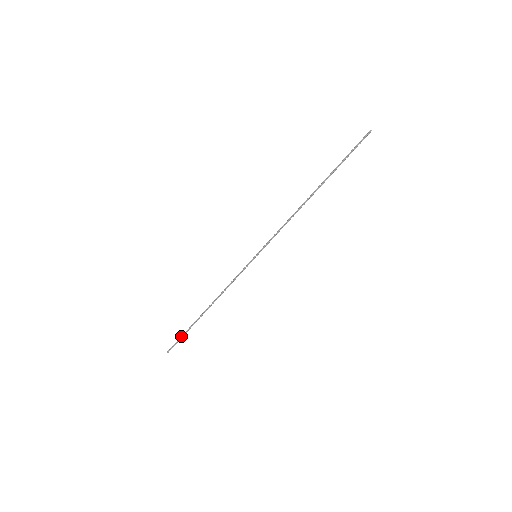
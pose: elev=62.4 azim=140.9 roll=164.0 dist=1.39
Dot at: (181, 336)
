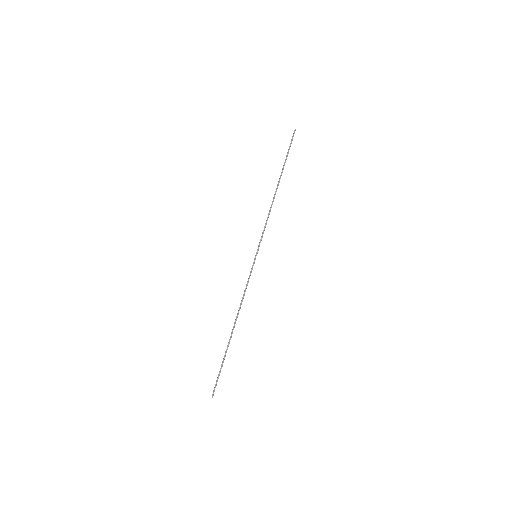
Dot at: (220, 369)
